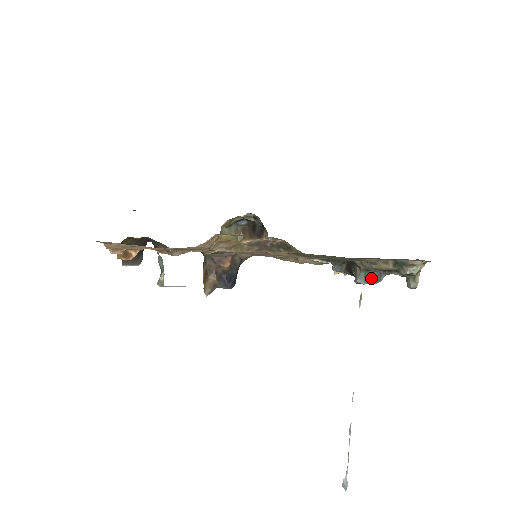
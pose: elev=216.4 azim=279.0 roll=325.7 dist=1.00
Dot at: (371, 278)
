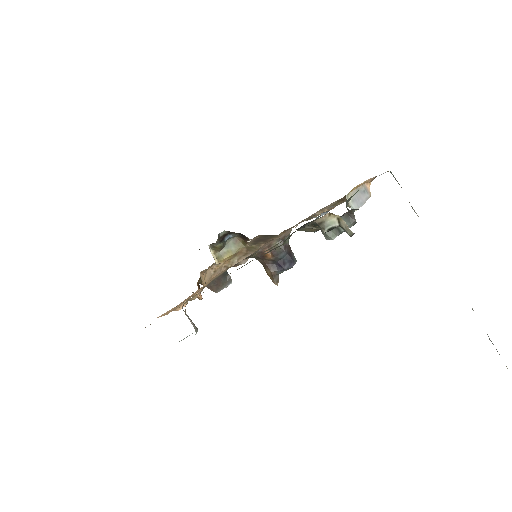
Dot at: occluded
